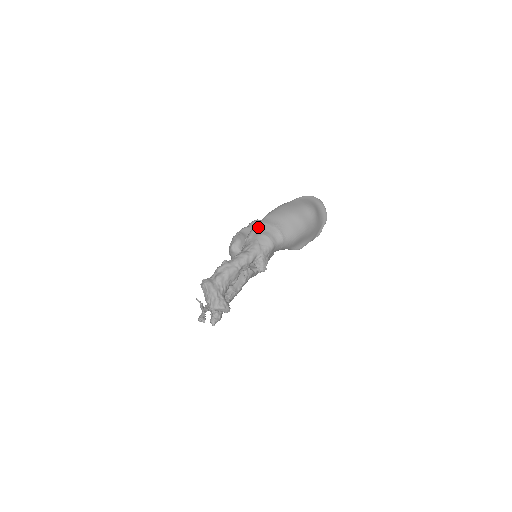
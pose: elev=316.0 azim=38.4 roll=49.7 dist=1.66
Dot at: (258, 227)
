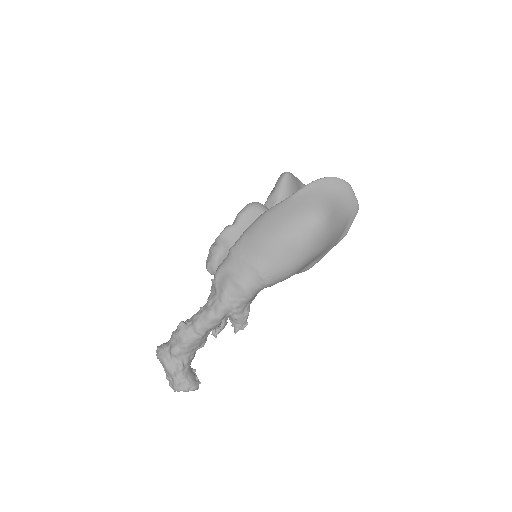
Dot at: (227, 262)
